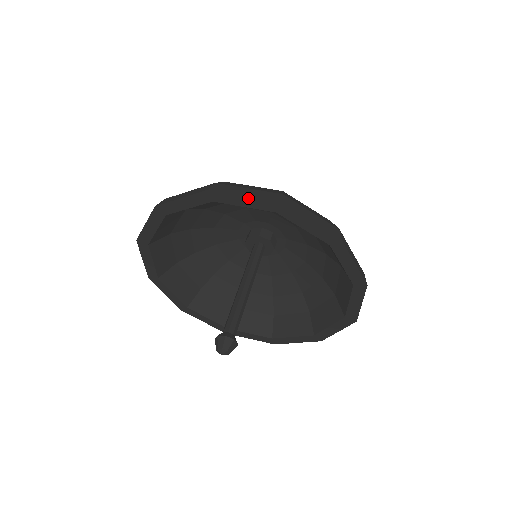
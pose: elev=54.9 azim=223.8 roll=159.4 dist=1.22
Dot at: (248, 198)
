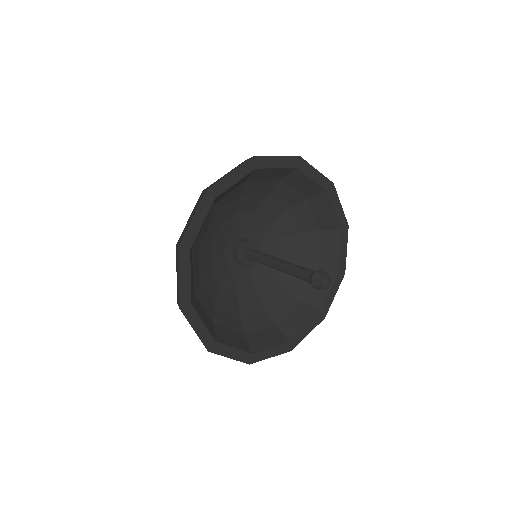
Dot at: (341, 208)
